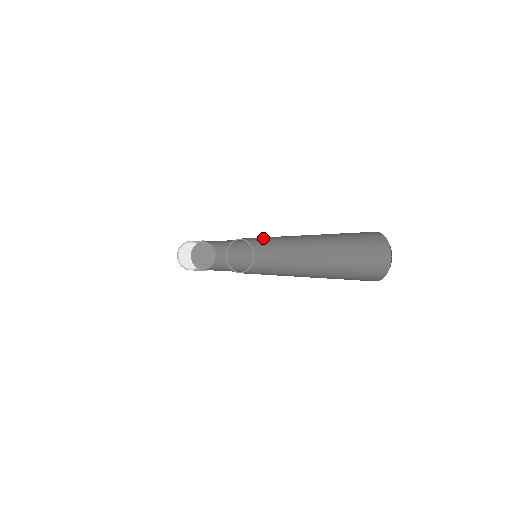
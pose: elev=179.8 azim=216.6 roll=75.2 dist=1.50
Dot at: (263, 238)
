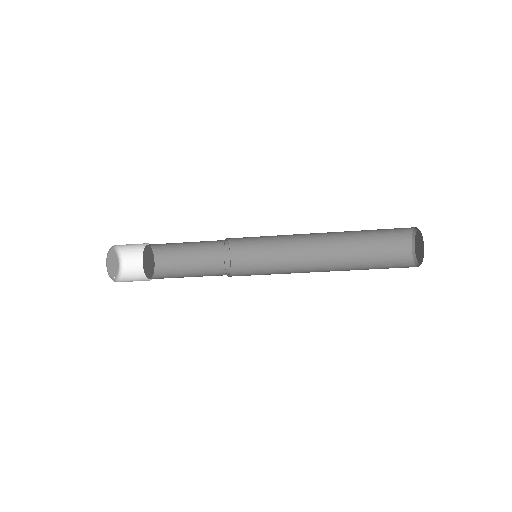
Dot at: (263, 257)
